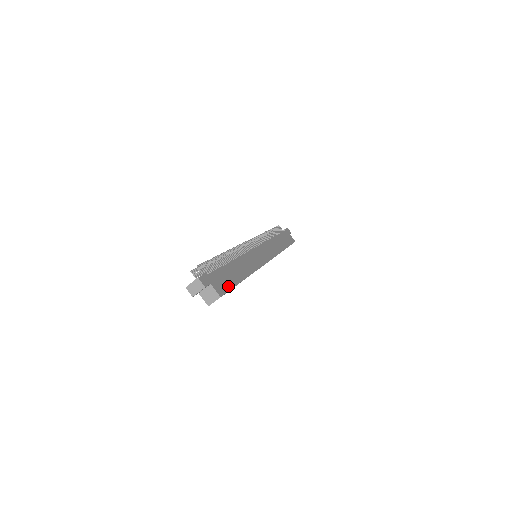
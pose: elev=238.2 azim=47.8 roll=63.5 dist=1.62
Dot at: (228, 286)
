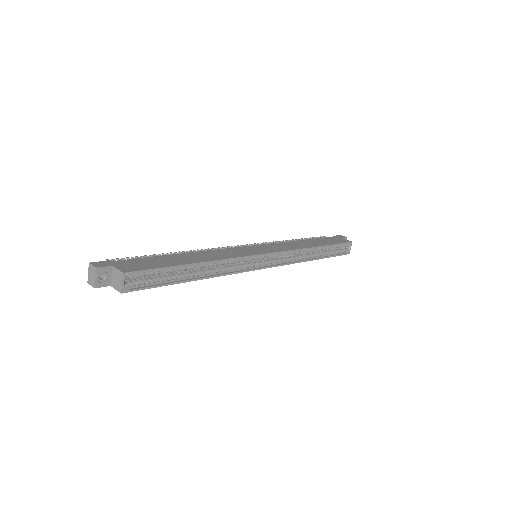
Dot at: (151, 267)
